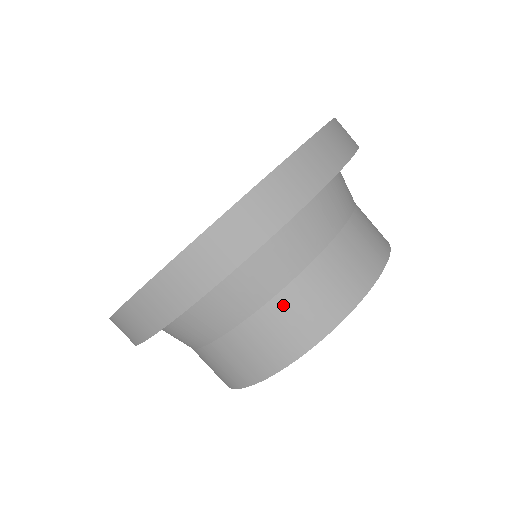
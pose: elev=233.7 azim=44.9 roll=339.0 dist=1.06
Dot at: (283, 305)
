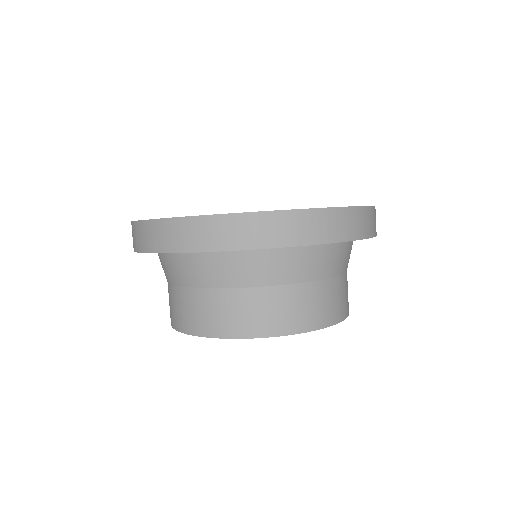
Dot at: (259, 297)
